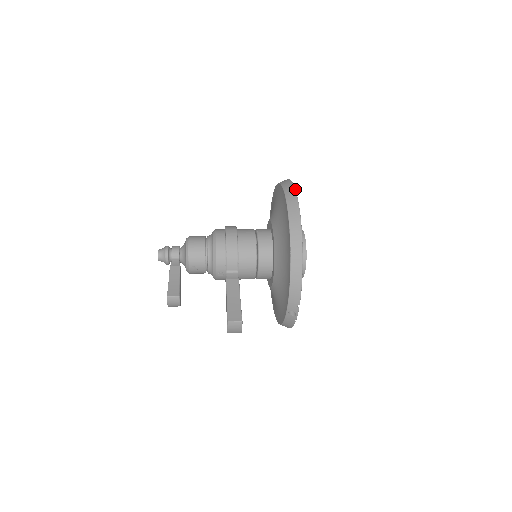
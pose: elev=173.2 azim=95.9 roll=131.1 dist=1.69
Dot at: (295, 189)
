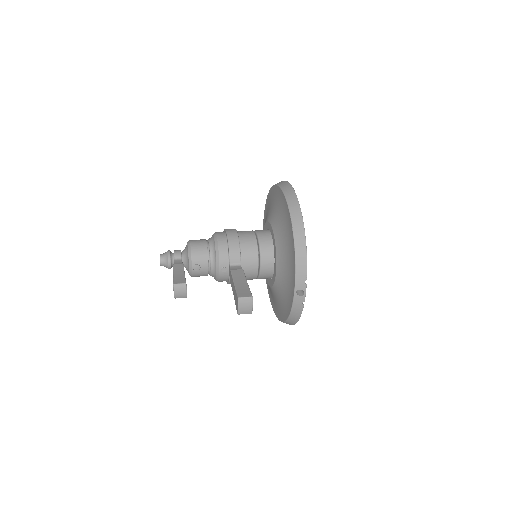
Dot at: (288, 182)
